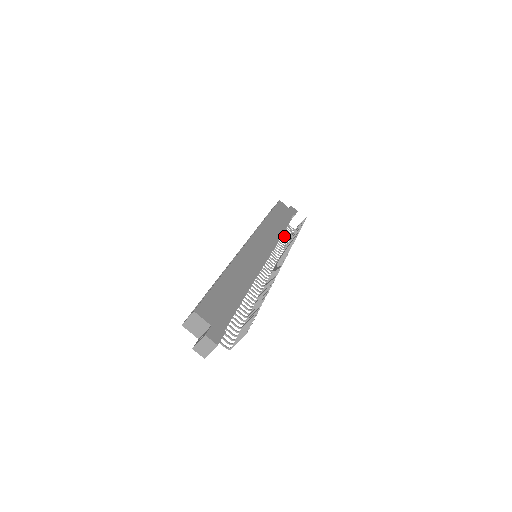
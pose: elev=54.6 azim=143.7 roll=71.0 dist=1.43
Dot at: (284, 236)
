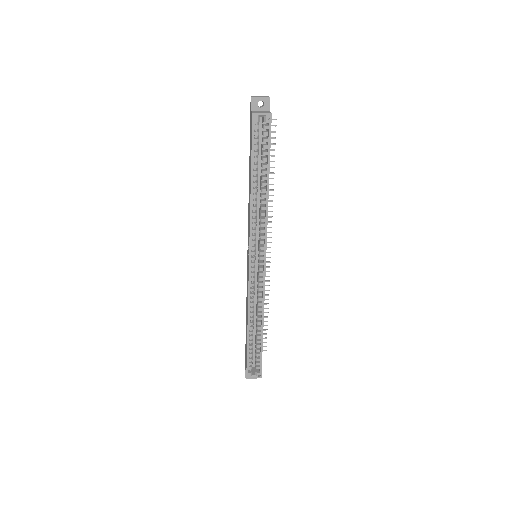
Dot at: occluded
